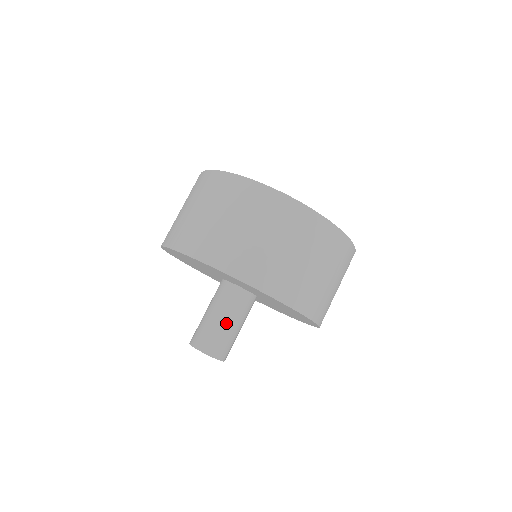
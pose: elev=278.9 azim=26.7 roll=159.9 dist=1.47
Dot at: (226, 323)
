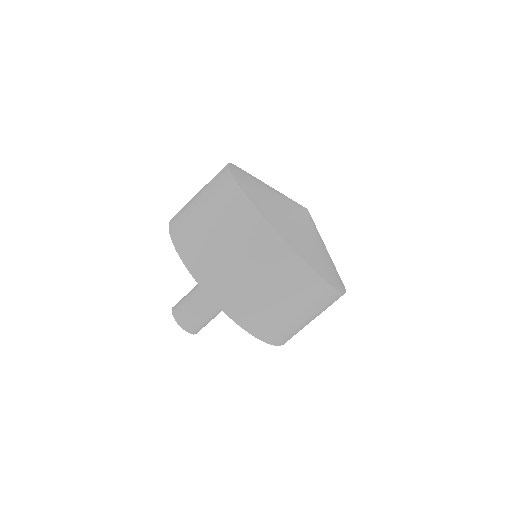
Dot at: (211, 313)
